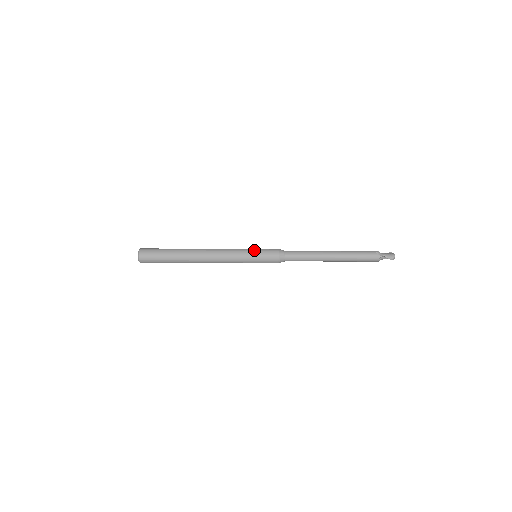
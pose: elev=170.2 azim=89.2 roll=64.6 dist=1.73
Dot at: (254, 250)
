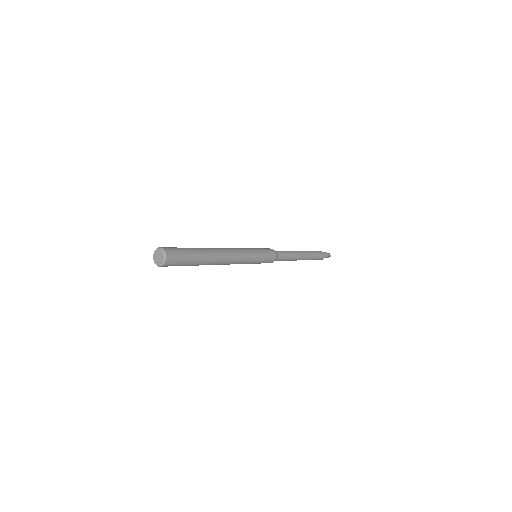
Dot at: (256, 248)
